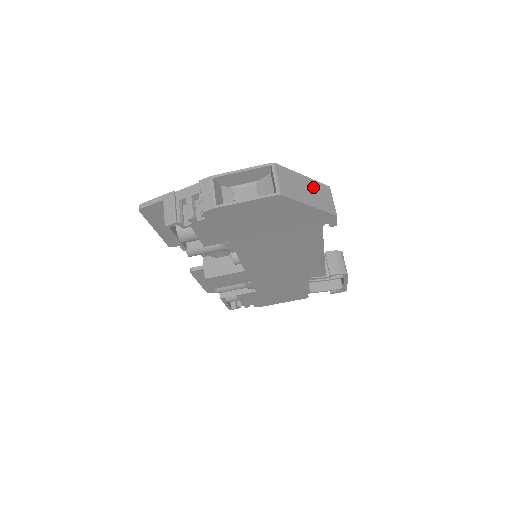
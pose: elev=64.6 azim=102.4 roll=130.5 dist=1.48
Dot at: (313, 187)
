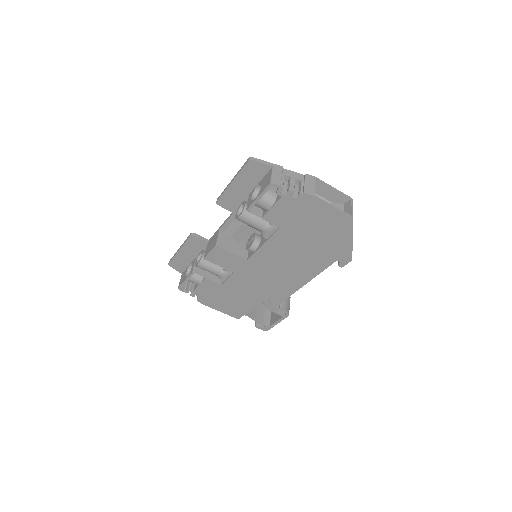
Dot at: occluded
